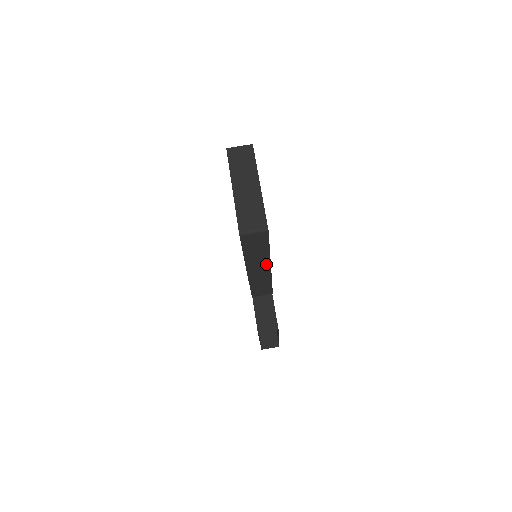
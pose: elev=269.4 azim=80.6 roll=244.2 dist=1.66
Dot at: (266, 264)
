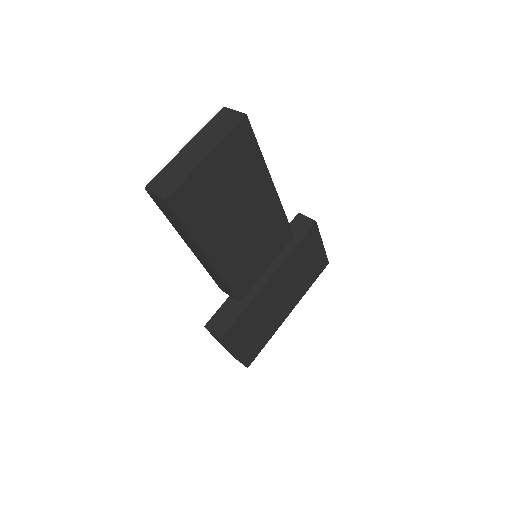
Dot at: (201, 251)
